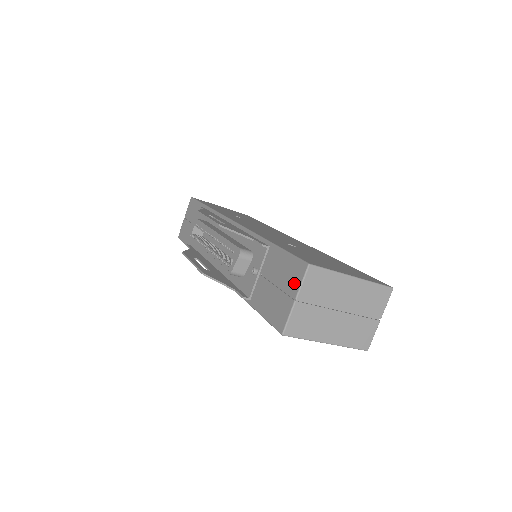
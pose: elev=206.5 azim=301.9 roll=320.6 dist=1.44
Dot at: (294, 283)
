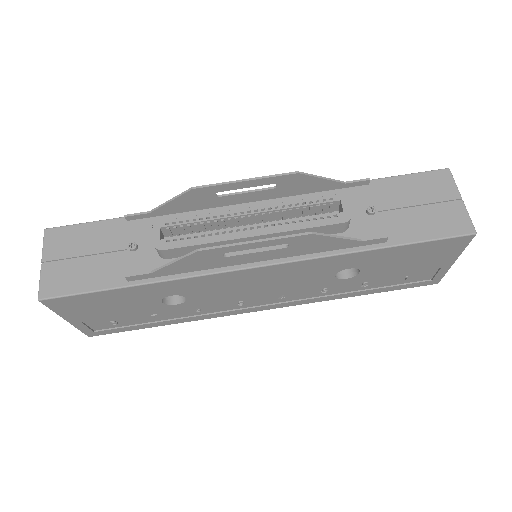
Dot at: (446, 189)
